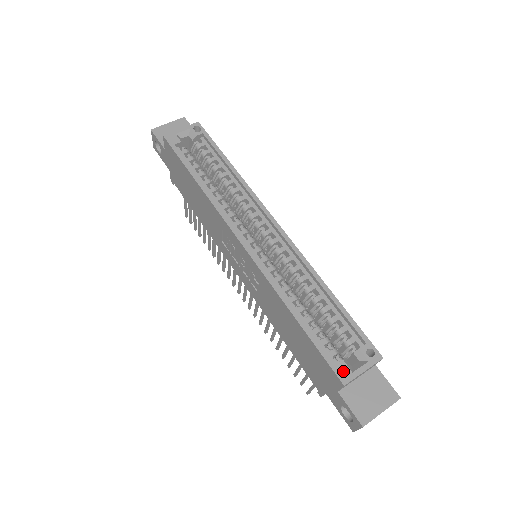
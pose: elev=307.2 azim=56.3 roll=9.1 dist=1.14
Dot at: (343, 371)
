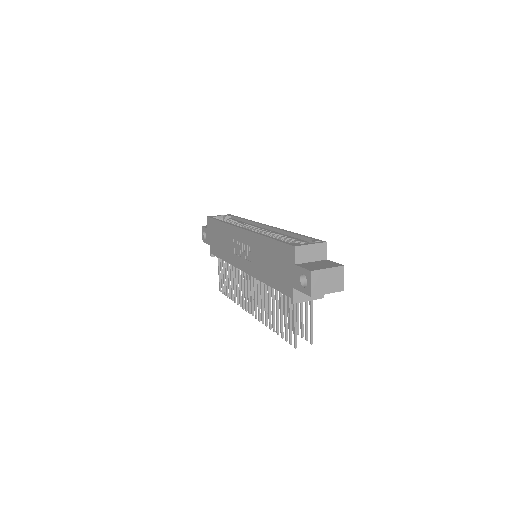
Dot at: (296, 244)
